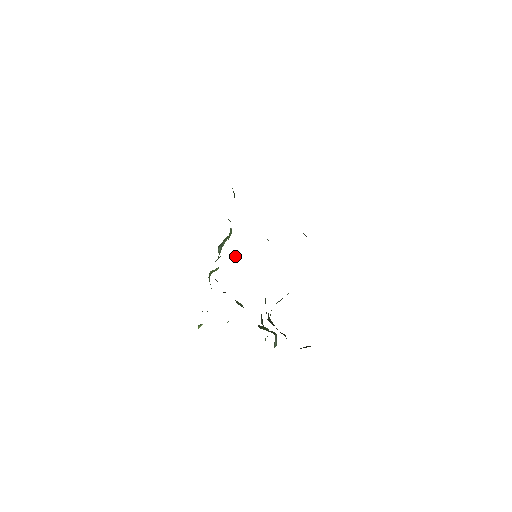
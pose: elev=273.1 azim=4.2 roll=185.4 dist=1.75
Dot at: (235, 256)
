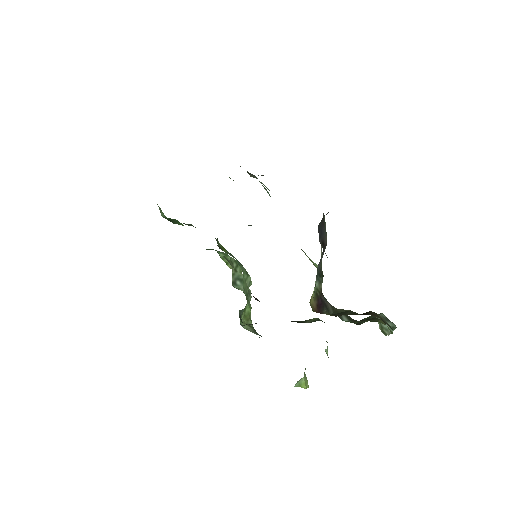
Dot at: (246, 278)
